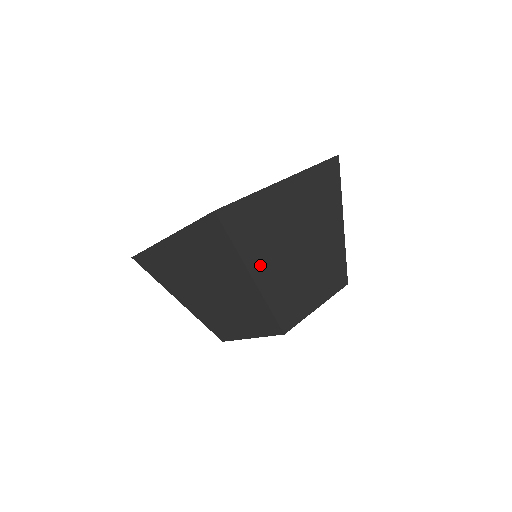
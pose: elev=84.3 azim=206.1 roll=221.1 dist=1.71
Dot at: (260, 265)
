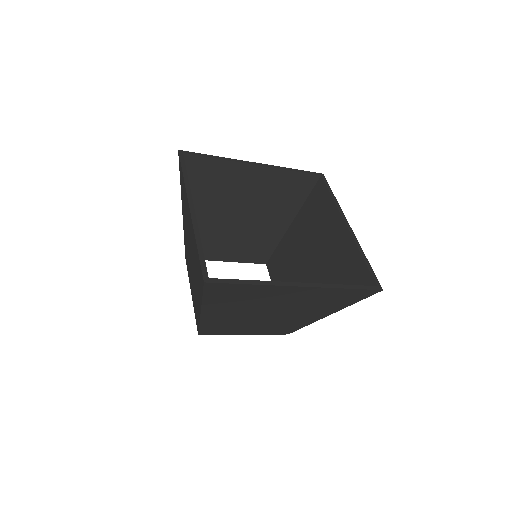
Dot at: (216, 310)
